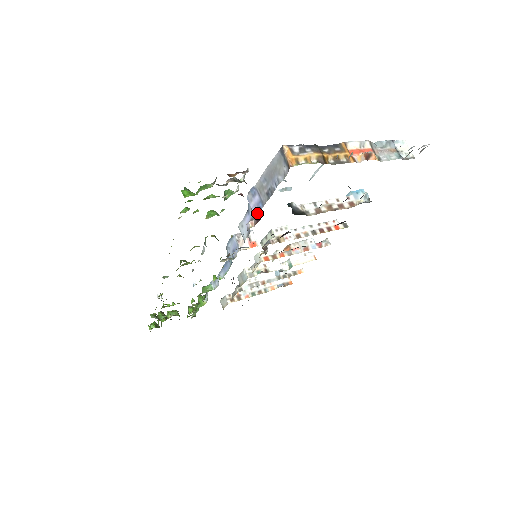
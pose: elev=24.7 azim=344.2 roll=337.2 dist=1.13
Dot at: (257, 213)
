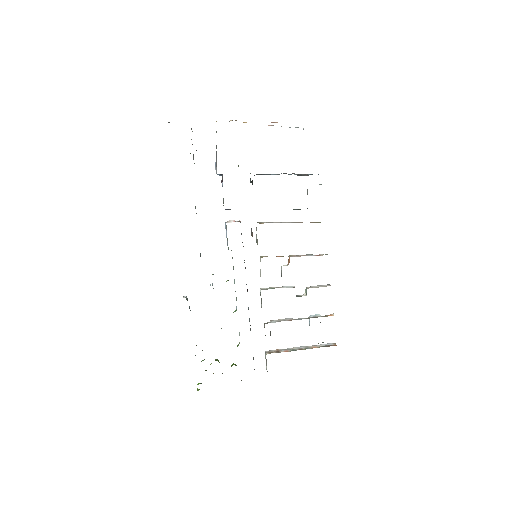
Dot at: occluded
